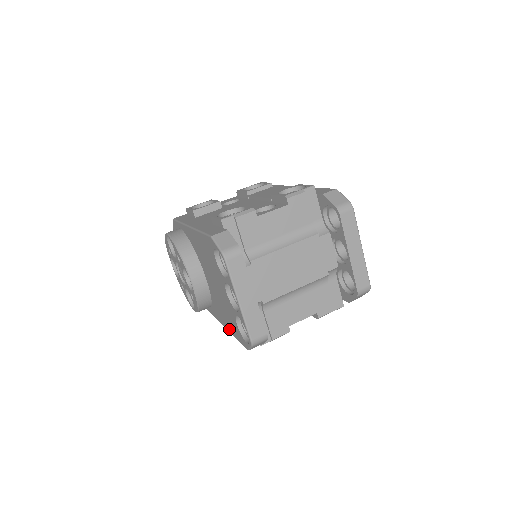
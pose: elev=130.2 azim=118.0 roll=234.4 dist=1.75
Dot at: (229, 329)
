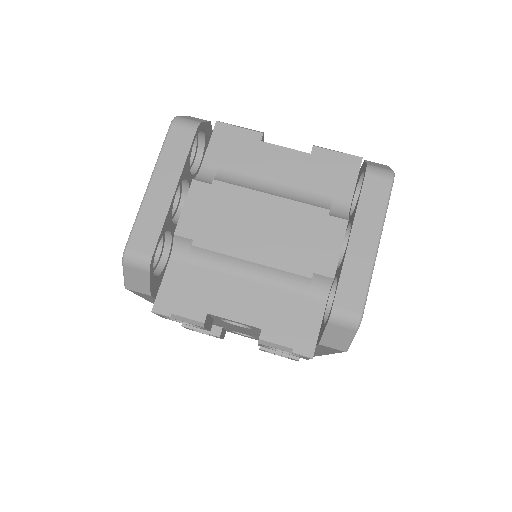
Dot at: occluded
